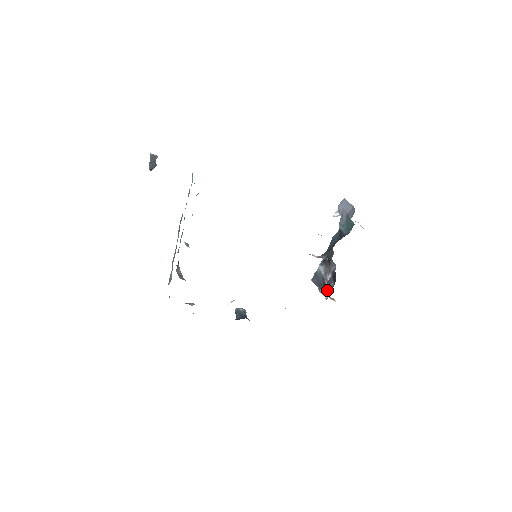
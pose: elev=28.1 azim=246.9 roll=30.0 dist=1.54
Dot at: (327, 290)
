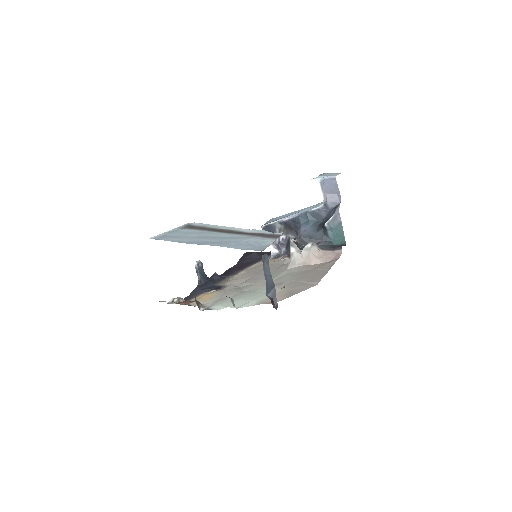
Dot at: (275, 247)
